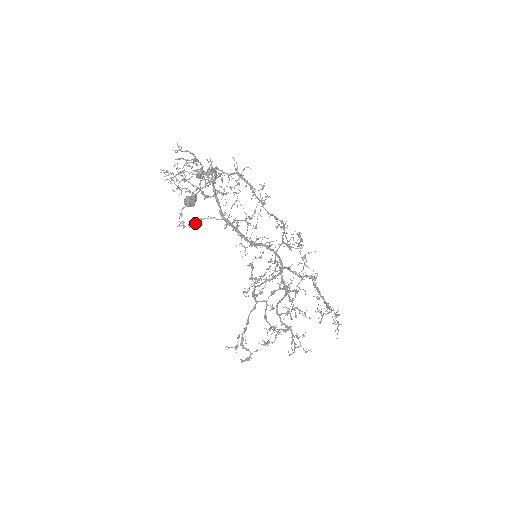
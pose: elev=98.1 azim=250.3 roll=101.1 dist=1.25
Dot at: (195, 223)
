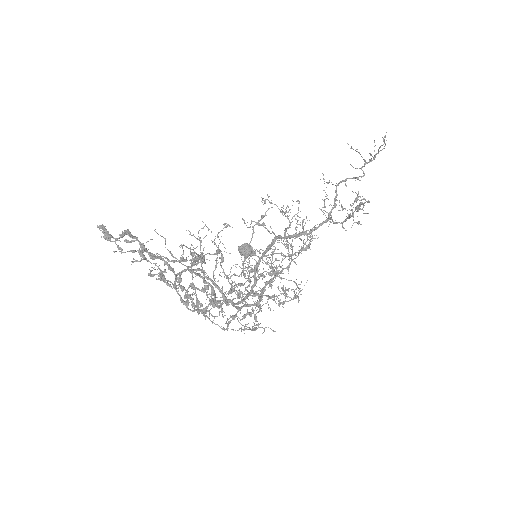
Dot at: (256, 222)
